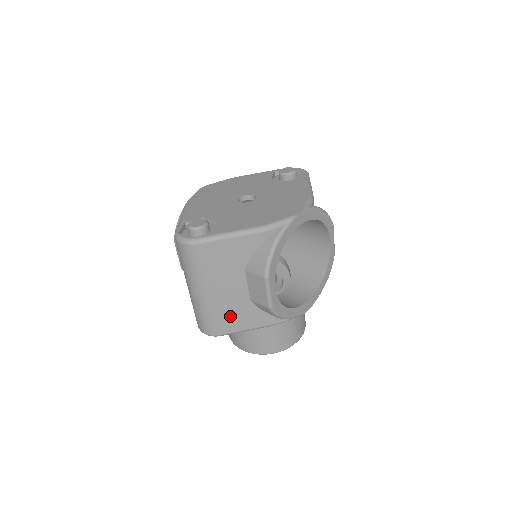
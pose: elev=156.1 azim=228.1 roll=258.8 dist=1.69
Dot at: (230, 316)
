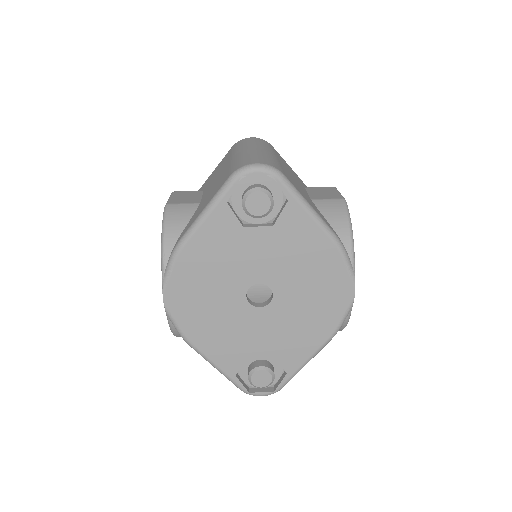
Dot at: occluded
